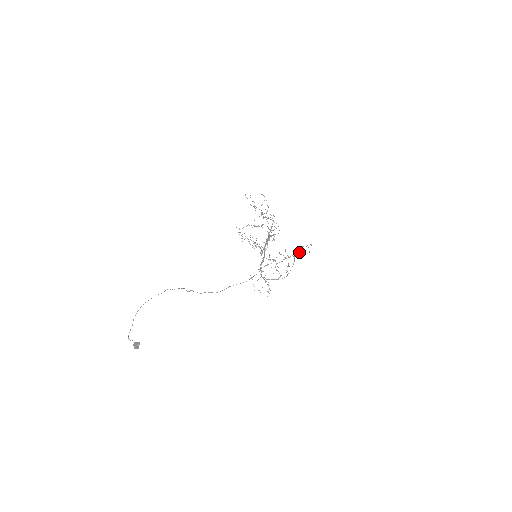
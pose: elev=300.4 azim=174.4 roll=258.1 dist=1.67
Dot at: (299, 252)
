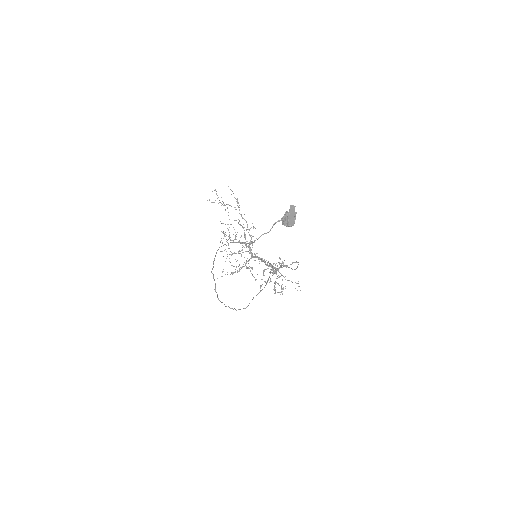
Dot at: occluded
